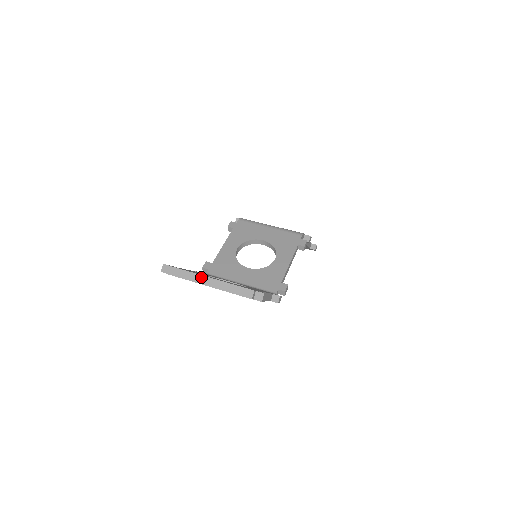
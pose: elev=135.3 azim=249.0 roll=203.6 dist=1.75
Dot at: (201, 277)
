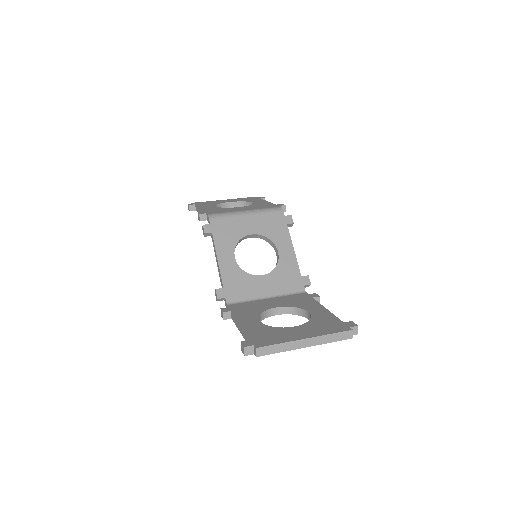
Dot at: (296, 343)
